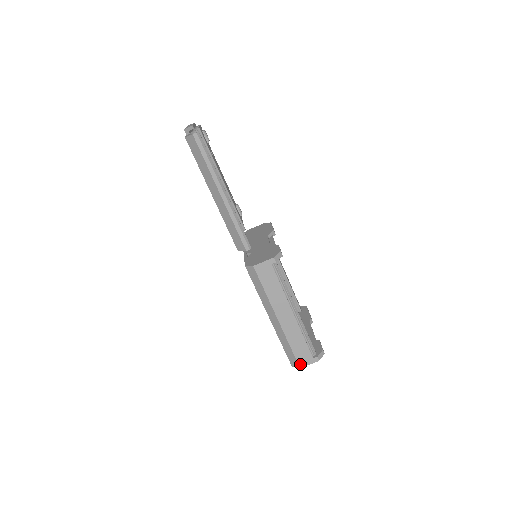
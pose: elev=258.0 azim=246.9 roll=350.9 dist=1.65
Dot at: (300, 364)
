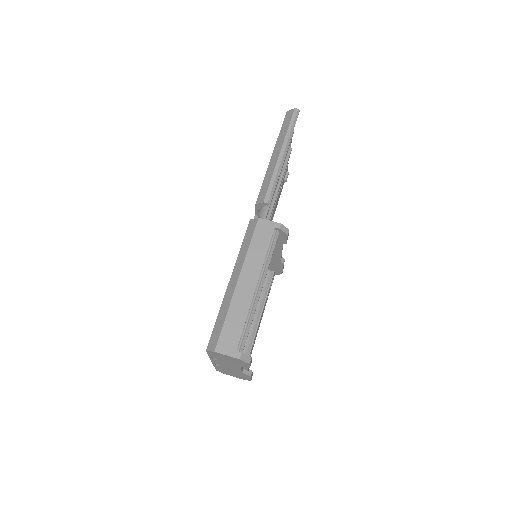
Dot at: (218, 347)
